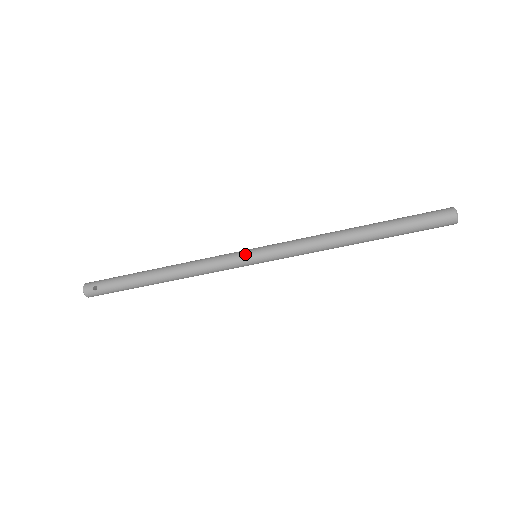
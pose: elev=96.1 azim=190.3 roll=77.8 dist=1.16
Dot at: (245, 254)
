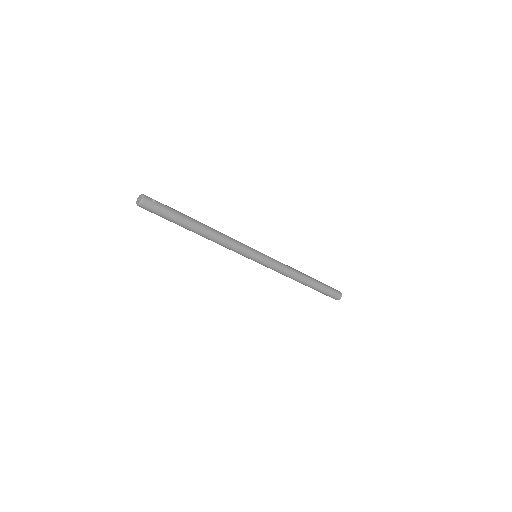
Dot at: (254, 249)
